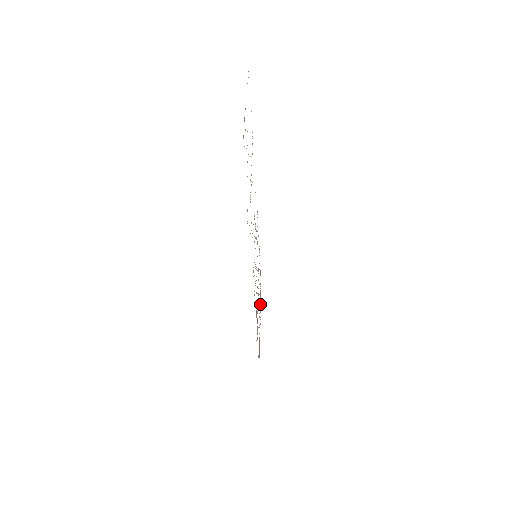
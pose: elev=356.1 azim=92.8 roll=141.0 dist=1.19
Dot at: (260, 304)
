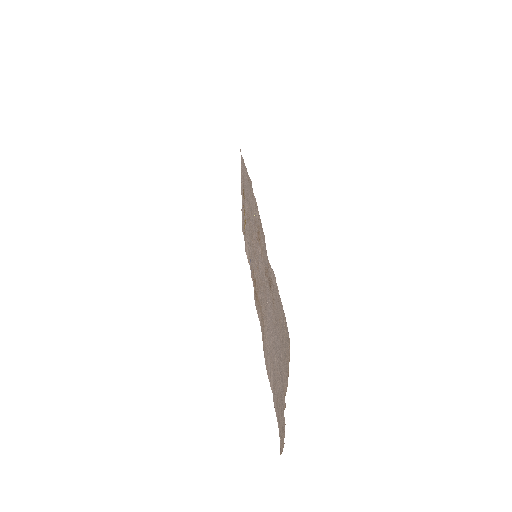
Dot at: (243, 177)
